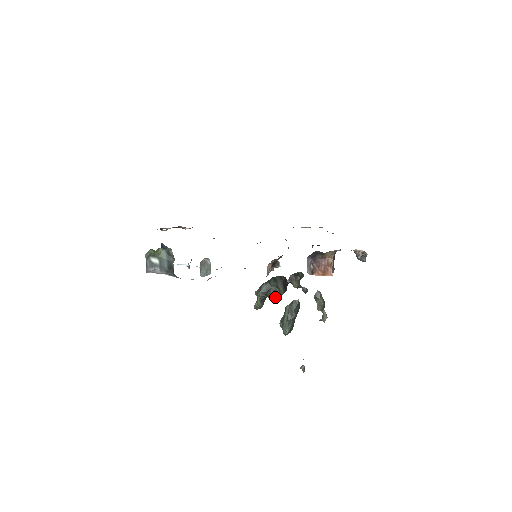
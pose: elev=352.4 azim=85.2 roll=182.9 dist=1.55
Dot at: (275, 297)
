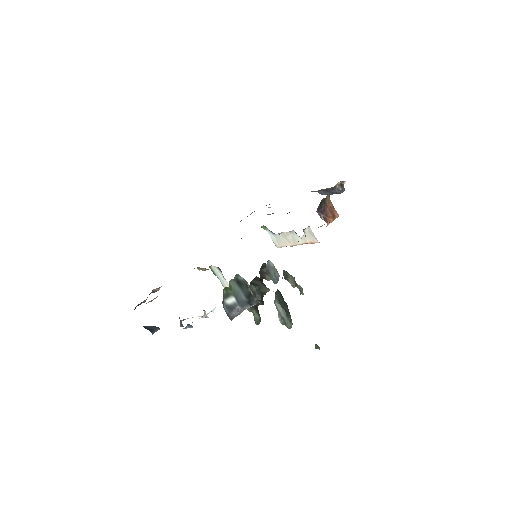
Dot at: (263, 301)
